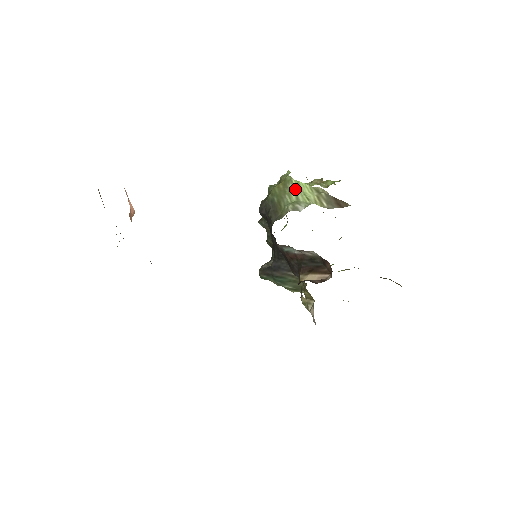
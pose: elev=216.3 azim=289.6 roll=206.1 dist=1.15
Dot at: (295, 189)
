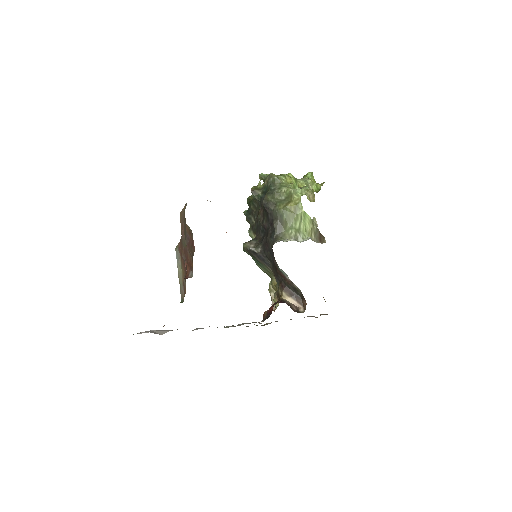
Dot at: (301, 219)
